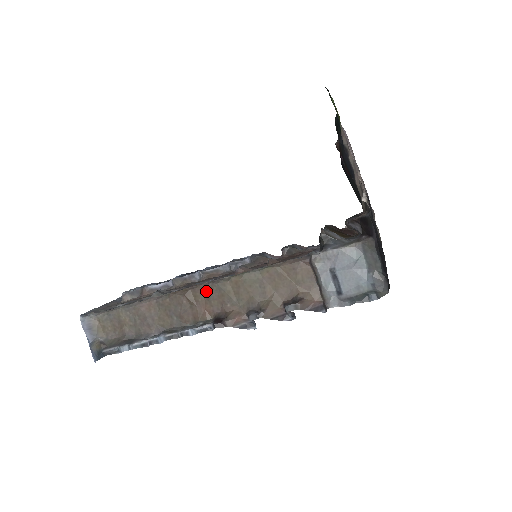
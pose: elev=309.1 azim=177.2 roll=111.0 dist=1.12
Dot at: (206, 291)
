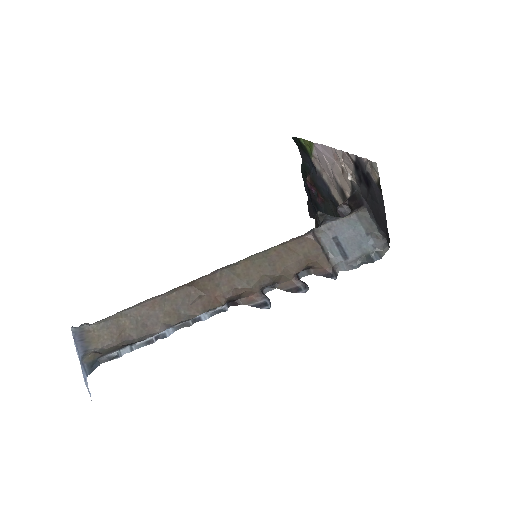
Dot at: (215, 278)
